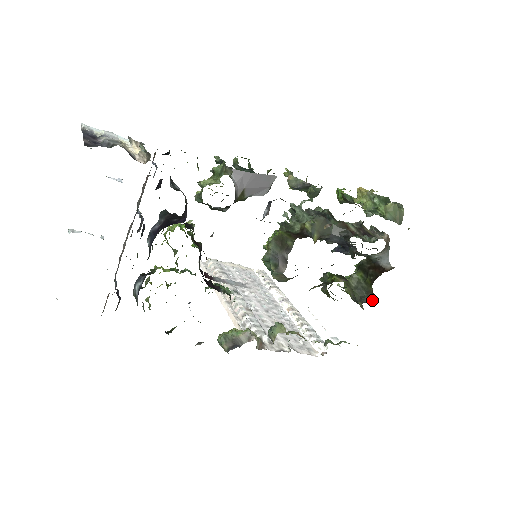
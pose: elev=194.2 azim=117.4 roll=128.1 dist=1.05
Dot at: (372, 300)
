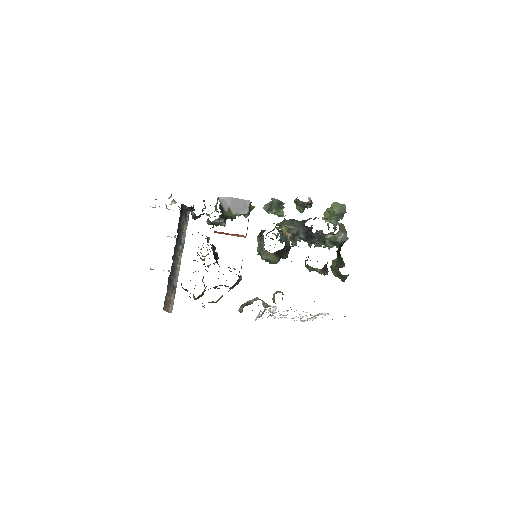
Dot at: (344, 265)
